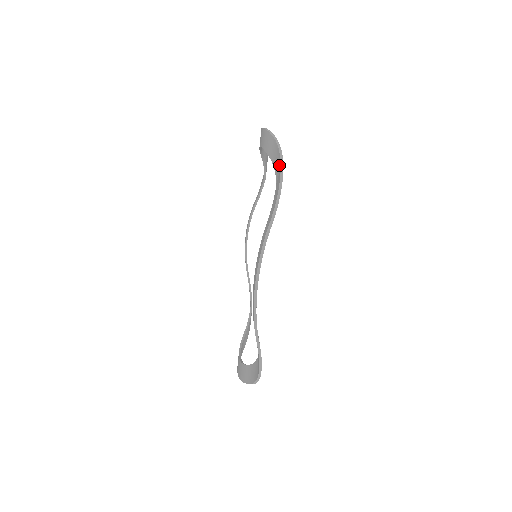
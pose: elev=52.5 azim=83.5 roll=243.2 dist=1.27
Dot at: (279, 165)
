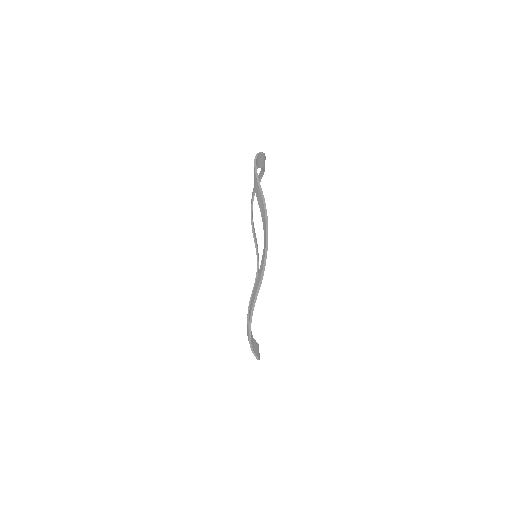
Dot at: (265, 232)
